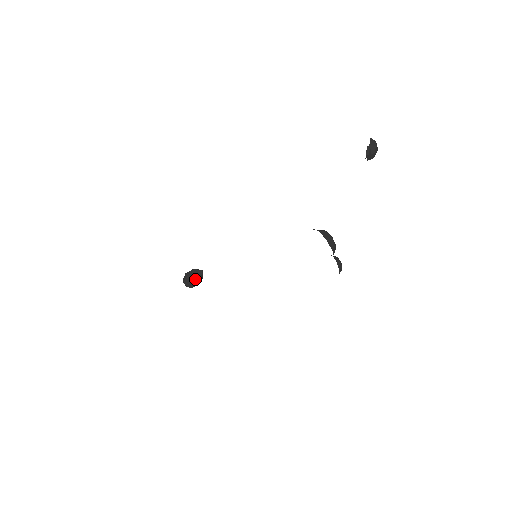
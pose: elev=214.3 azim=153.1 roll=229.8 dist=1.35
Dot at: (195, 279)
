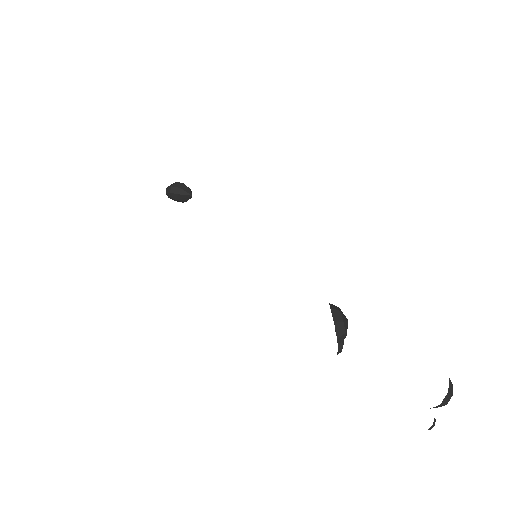
Dot at: (181, 199)
